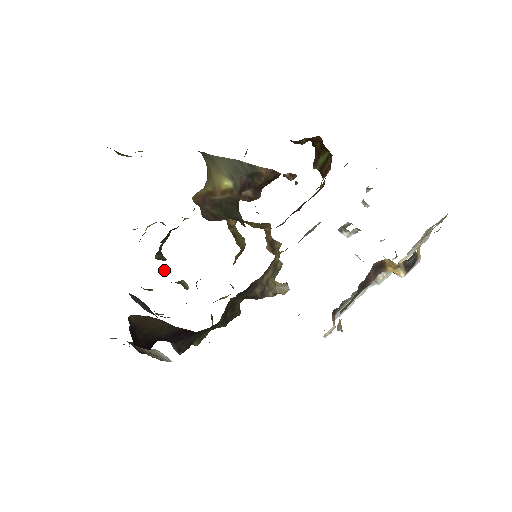
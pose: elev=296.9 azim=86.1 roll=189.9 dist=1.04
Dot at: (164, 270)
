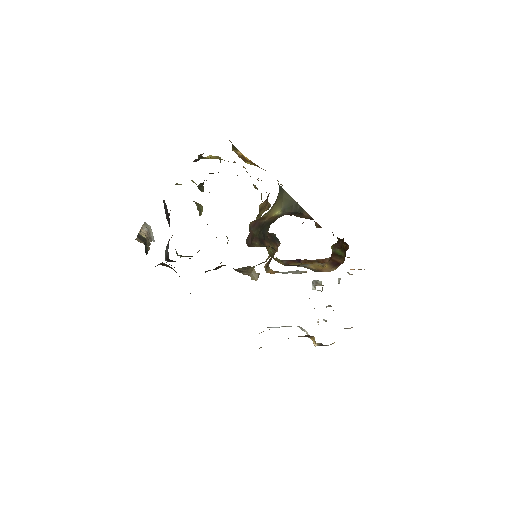
Dot at: occluded
